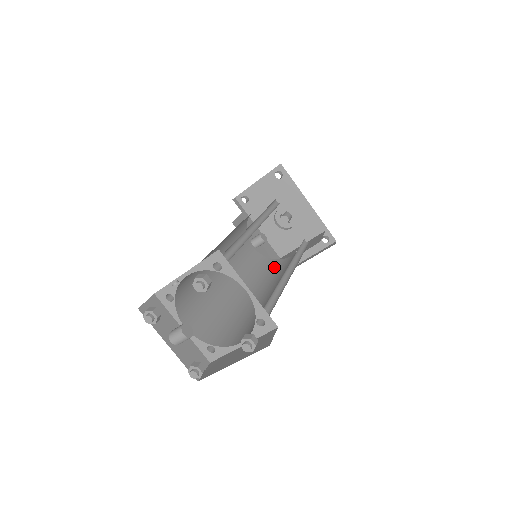
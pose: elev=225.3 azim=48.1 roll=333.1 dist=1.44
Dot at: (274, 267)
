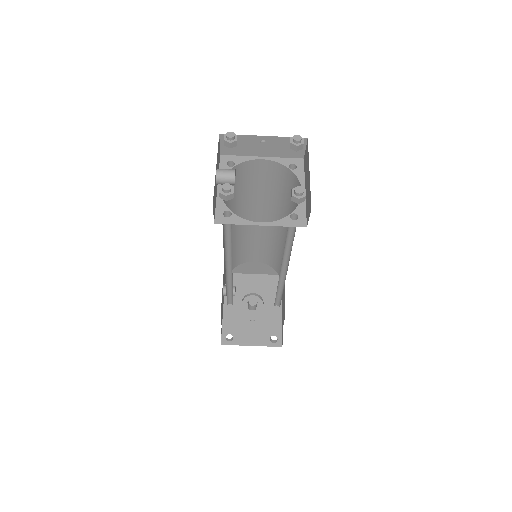
Dot at: occluded
